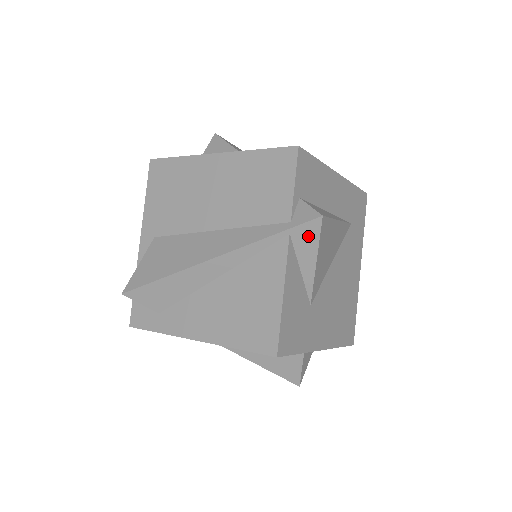
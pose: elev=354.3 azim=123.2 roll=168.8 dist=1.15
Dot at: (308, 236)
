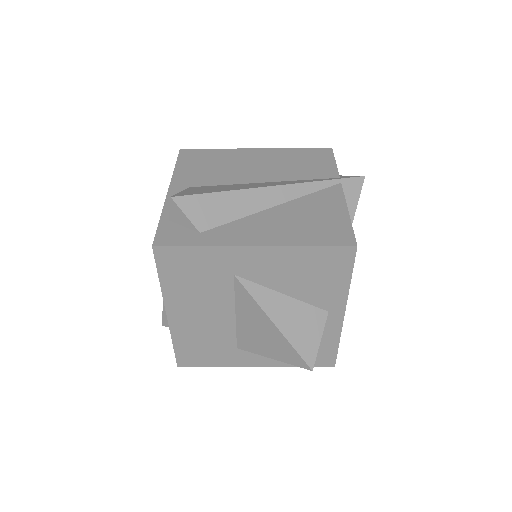
Dot at: (353, 189)
